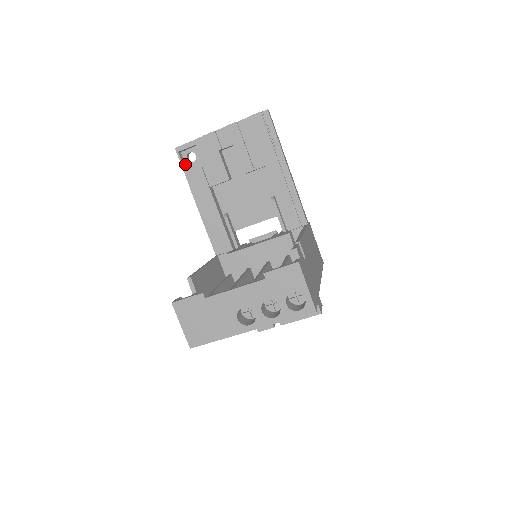
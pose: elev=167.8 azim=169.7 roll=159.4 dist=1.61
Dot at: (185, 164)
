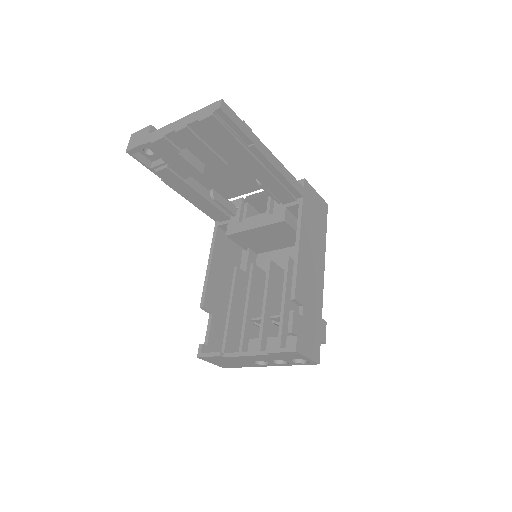
Dot at: (145, 157)
